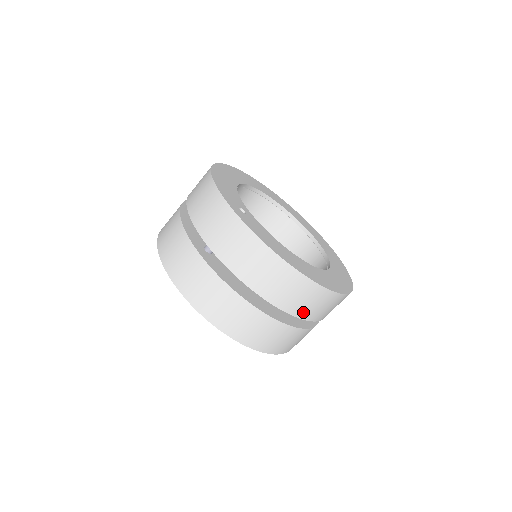
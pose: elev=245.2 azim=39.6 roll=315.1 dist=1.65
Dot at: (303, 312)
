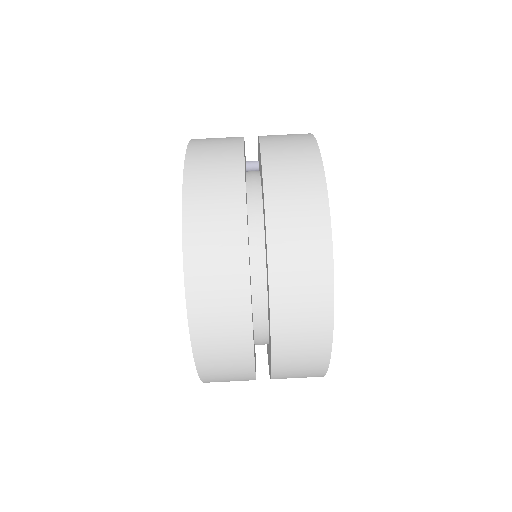
Dot at: (276, 190)
